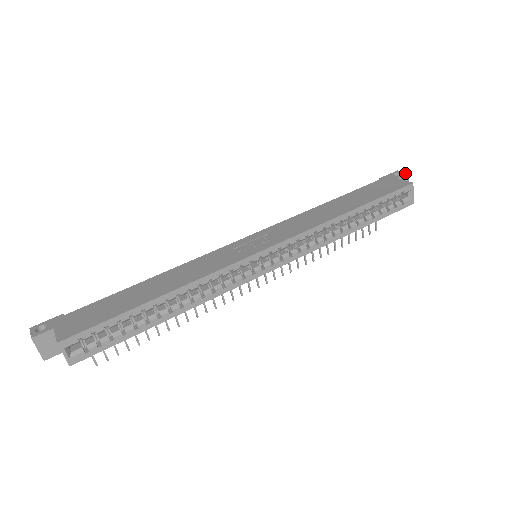
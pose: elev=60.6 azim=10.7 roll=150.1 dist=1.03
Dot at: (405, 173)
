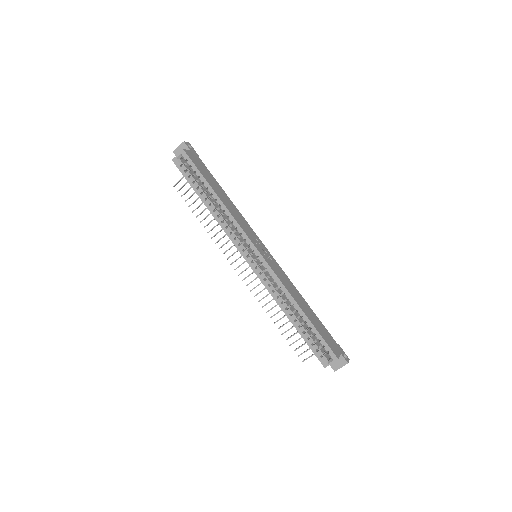
Dot at: (348, 361)
